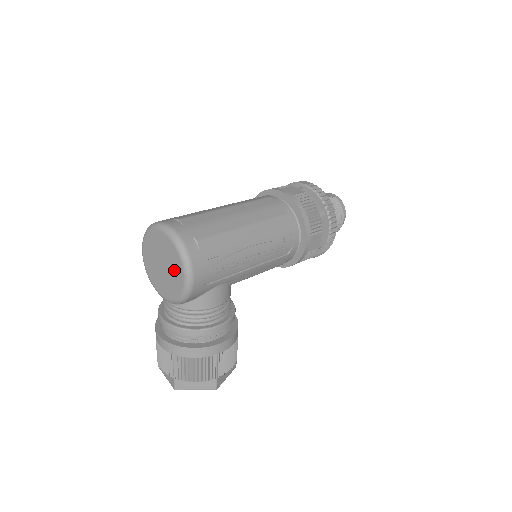
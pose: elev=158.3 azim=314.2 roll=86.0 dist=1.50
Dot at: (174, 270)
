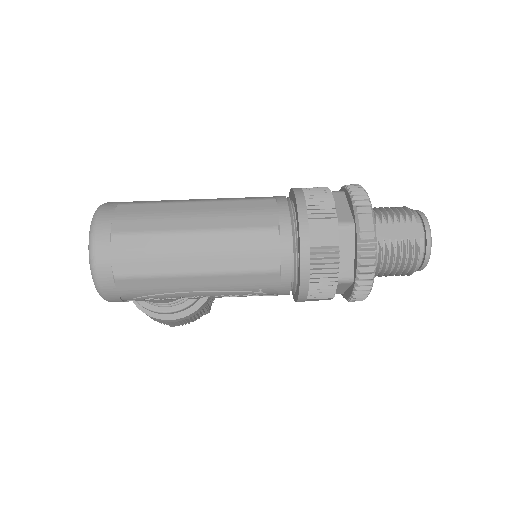
Dot at: occluded
